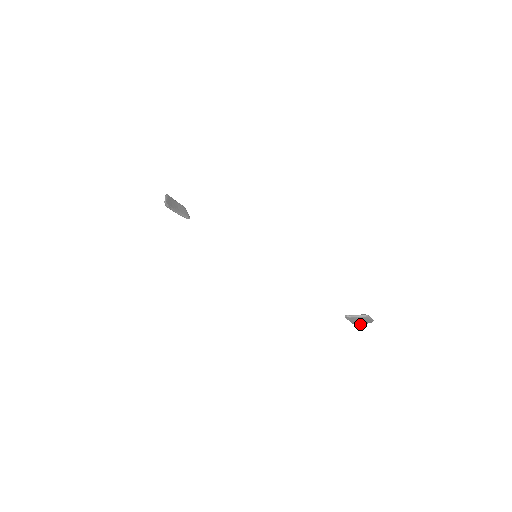
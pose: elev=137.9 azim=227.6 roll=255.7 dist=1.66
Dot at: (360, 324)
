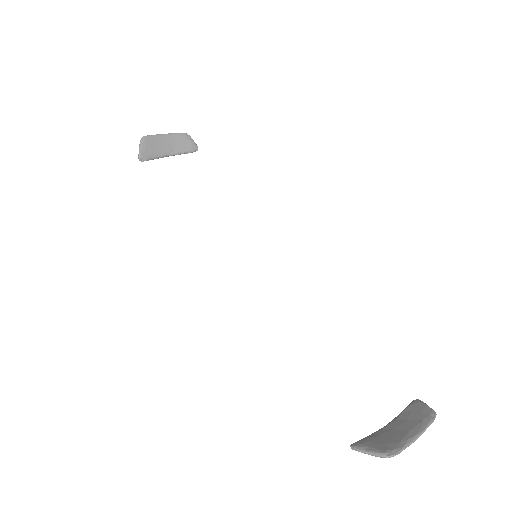
Dot at: (410, 416)
